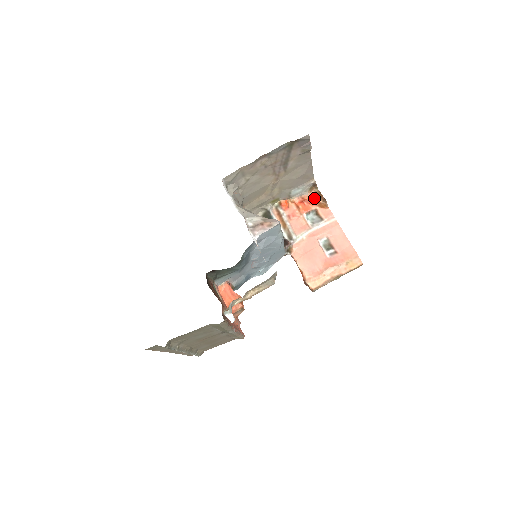
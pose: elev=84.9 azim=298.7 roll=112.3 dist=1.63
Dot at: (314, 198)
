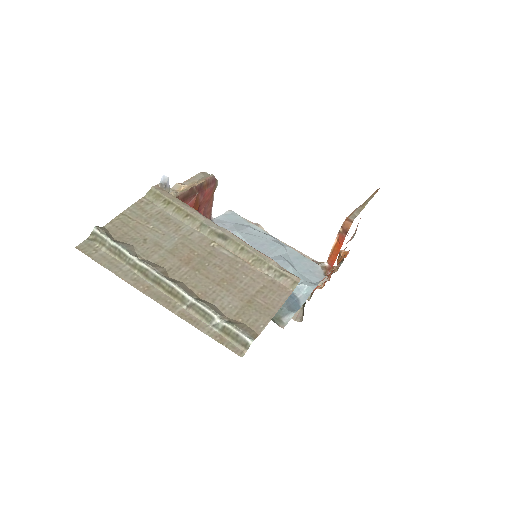
Dot at: occluded
